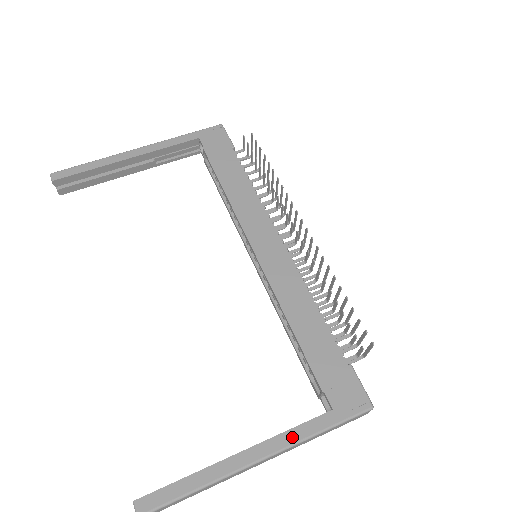
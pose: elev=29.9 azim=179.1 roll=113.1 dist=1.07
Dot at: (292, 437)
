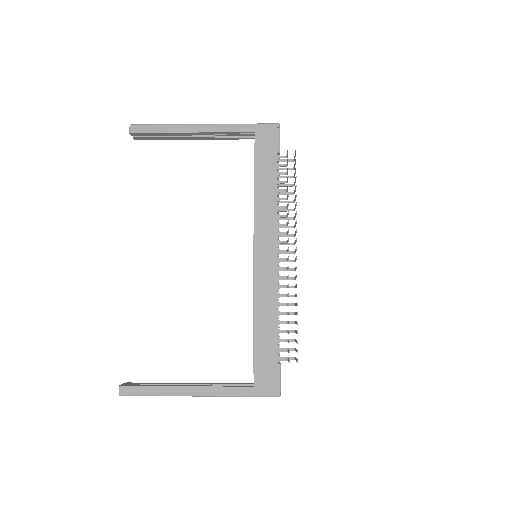
Dot at: (222, 392)
